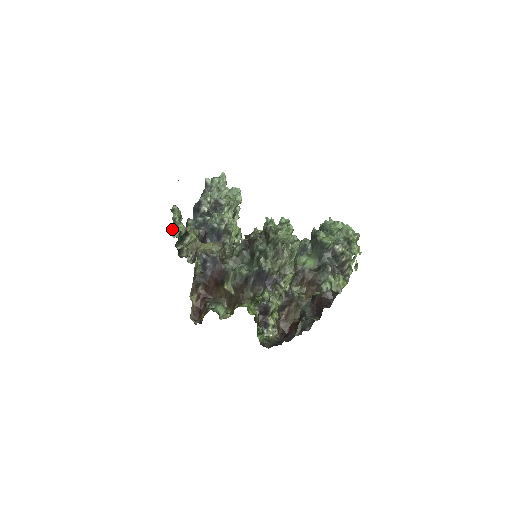
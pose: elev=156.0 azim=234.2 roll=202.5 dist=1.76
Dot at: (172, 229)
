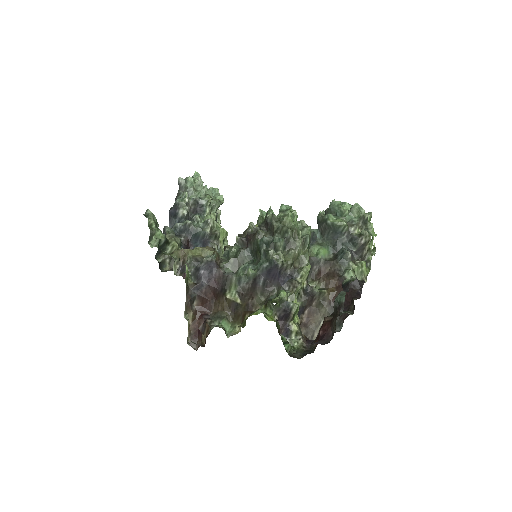
Dot at: (149, 238)
